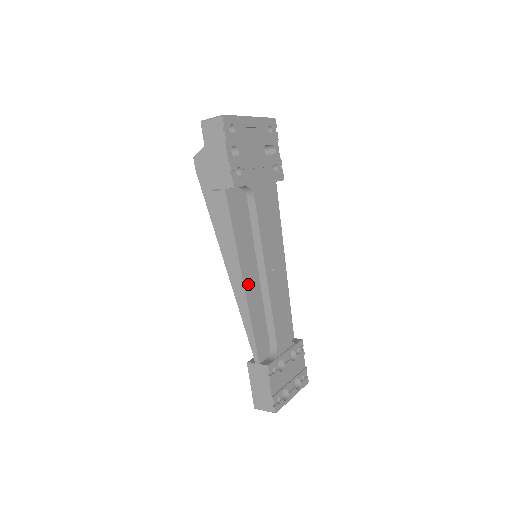
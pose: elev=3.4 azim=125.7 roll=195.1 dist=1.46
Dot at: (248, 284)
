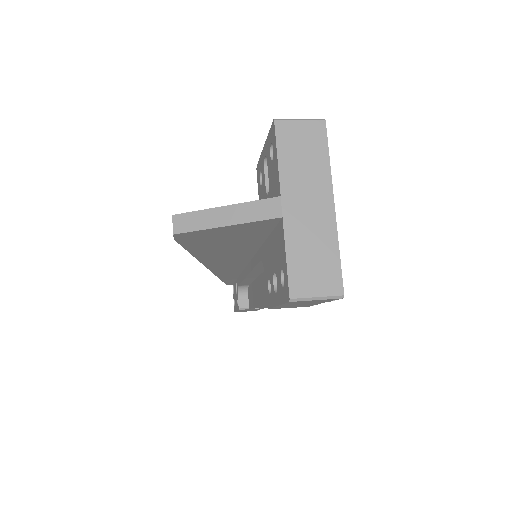
Dot at: occluded
